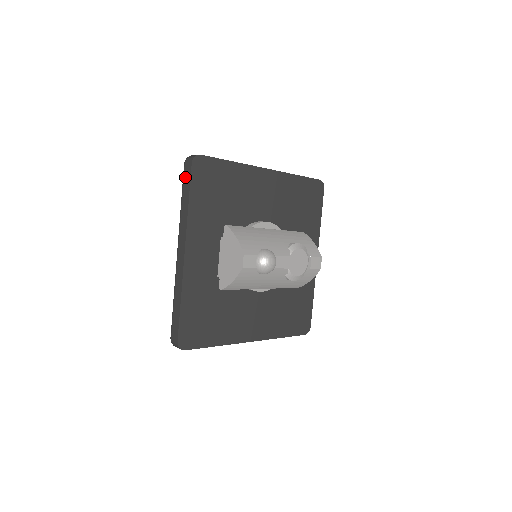
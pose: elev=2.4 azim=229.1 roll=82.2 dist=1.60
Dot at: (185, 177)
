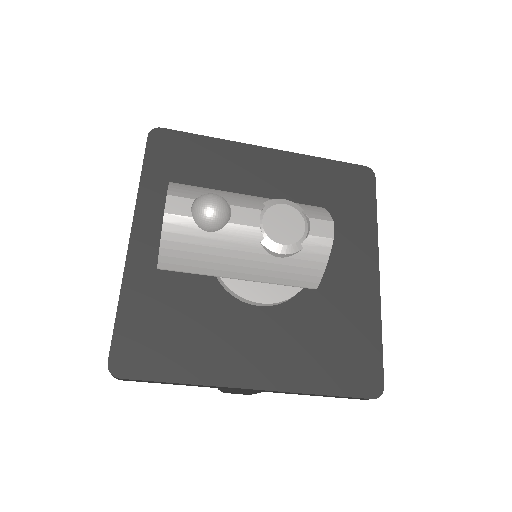
Dot at: occluded
